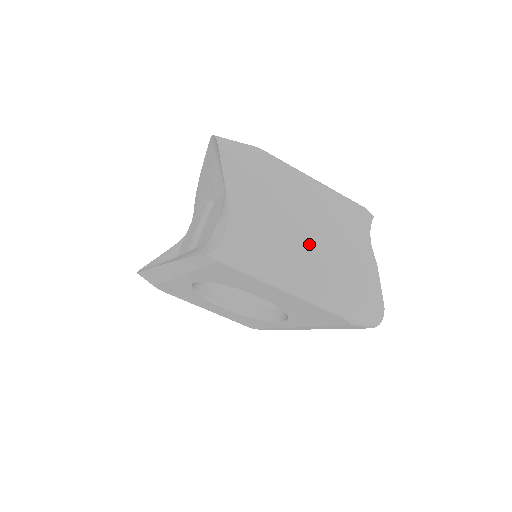
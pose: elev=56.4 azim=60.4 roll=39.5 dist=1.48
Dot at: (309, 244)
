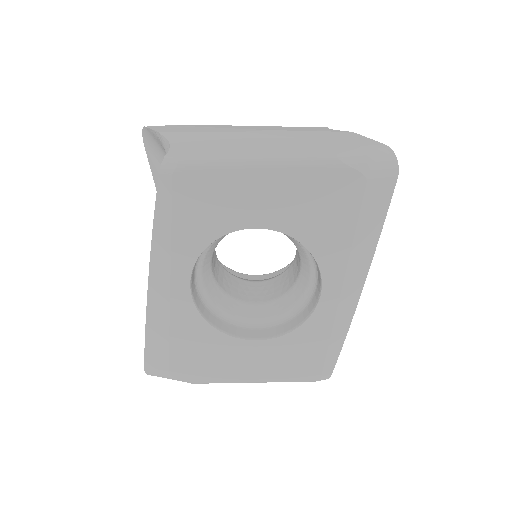
Dot at: (265, 135)
